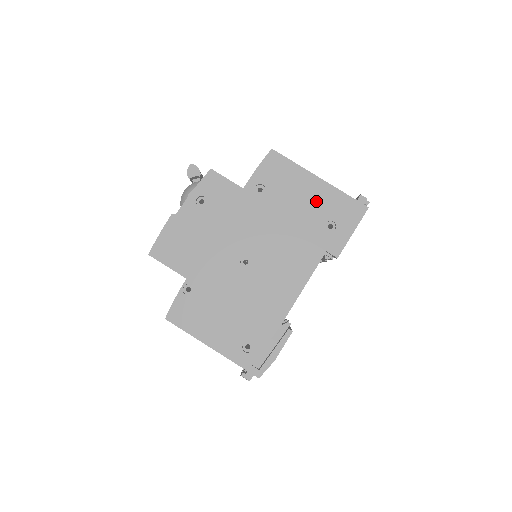
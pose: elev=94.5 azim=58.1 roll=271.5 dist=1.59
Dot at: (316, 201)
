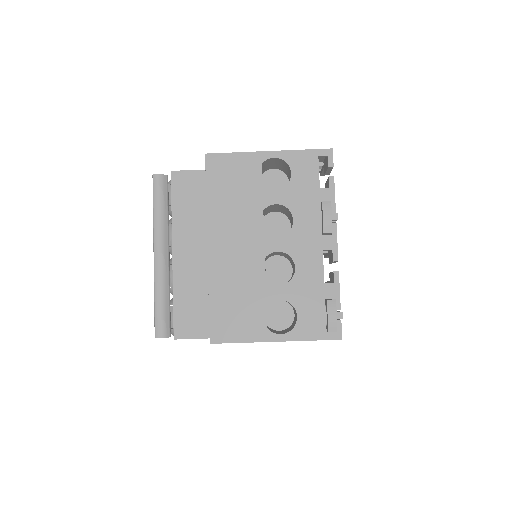
Dot at: occluded
